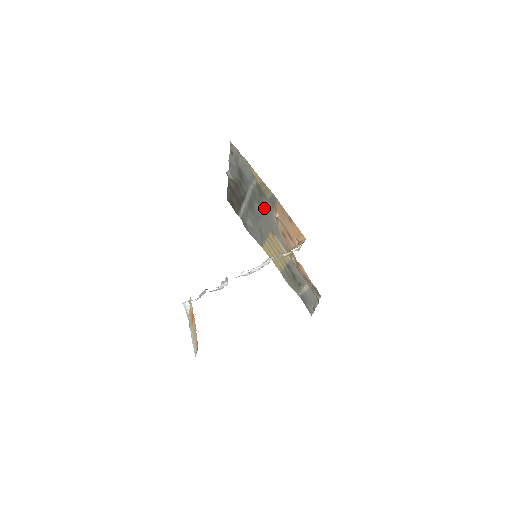
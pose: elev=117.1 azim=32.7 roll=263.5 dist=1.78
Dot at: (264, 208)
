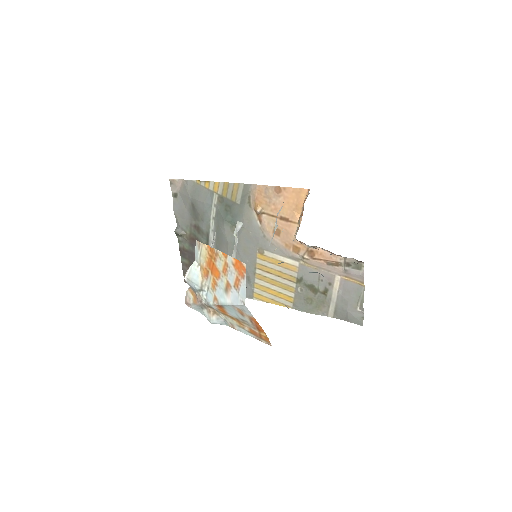
Dot at: occluded
